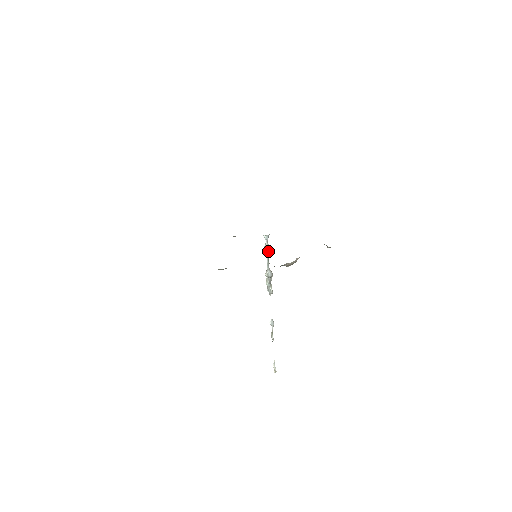
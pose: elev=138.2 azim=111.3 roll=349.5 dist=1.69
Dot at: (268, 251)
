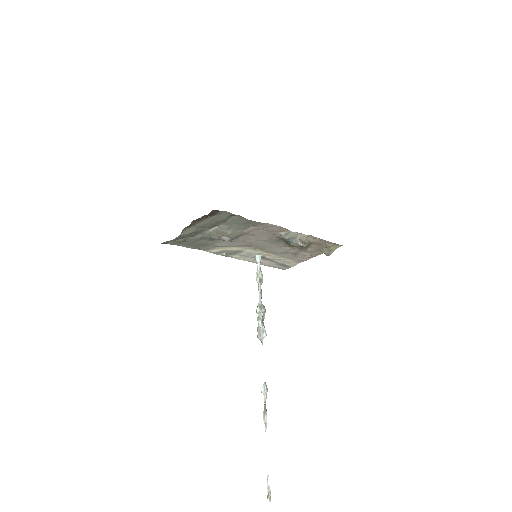
Dot at: (261, 275)
